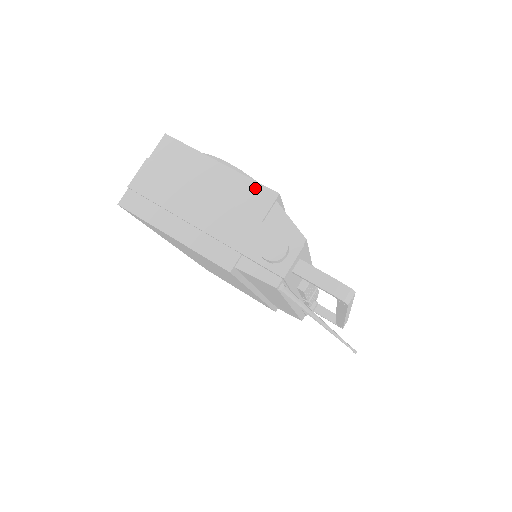
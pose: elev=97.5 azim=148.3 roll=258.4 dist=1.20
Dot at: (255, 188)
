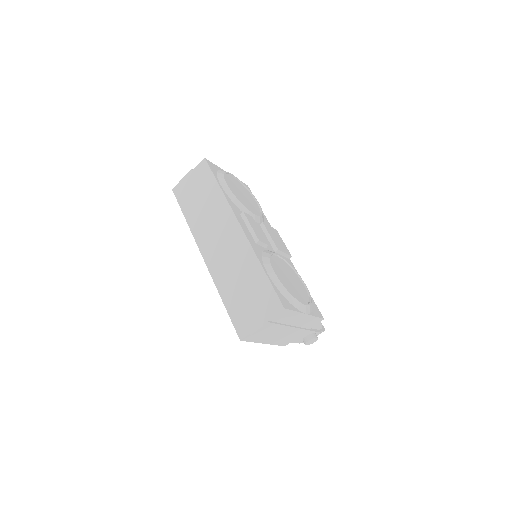
Dot at: (315, 320)
